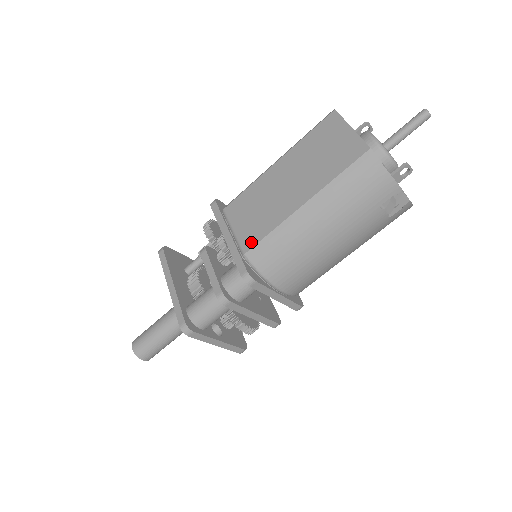
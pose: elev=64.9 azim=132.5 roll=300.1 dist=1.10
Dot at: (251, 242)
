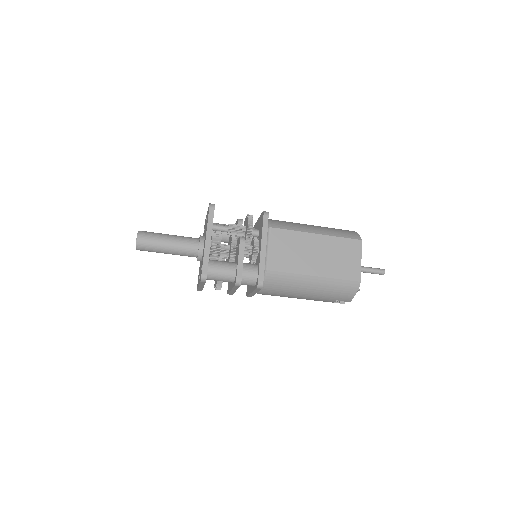
Dot at: (275, 267)
